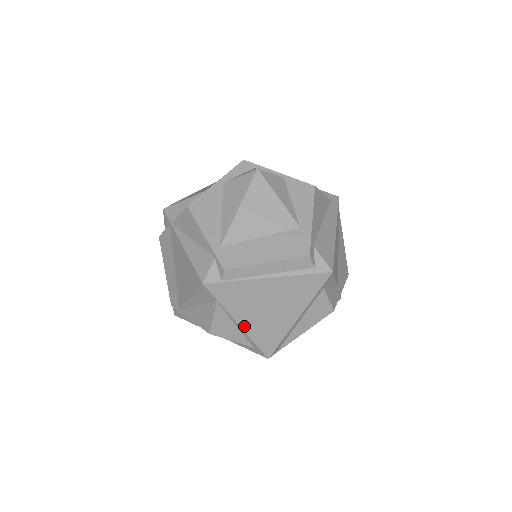
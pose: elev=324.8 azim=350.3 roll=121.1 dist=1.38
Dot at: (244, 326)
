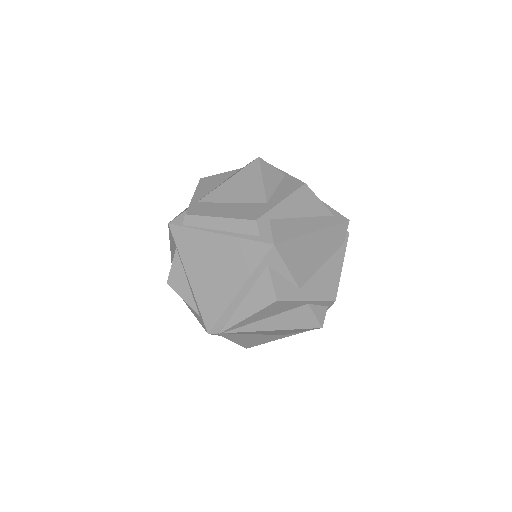
Dot at: (193, 283)
